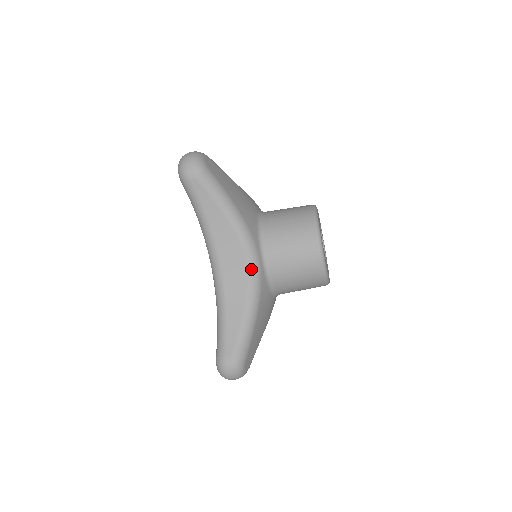
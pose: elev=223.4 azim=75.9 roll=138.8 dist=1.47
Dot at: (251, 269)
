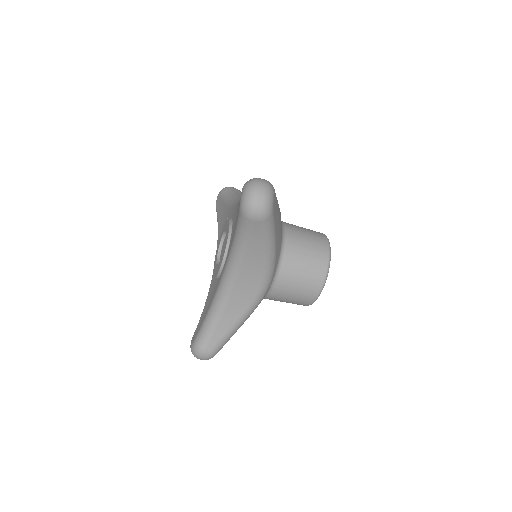
Dot at: (260, 294)
